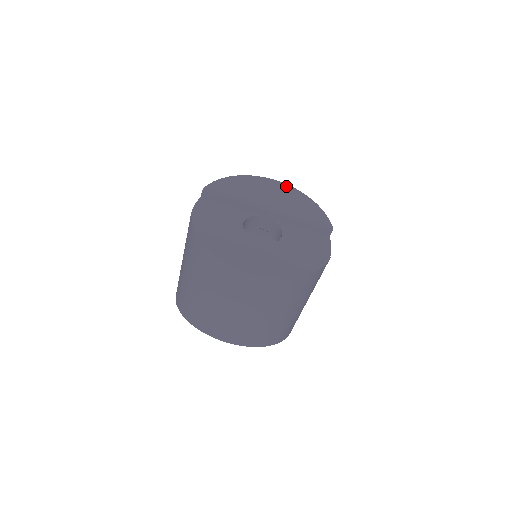
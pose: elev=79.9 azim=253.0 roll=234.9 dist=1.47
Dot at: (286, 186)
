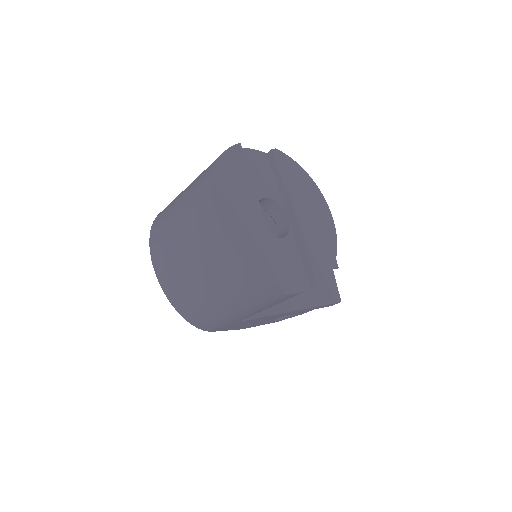
Dot at: (333, 225)
